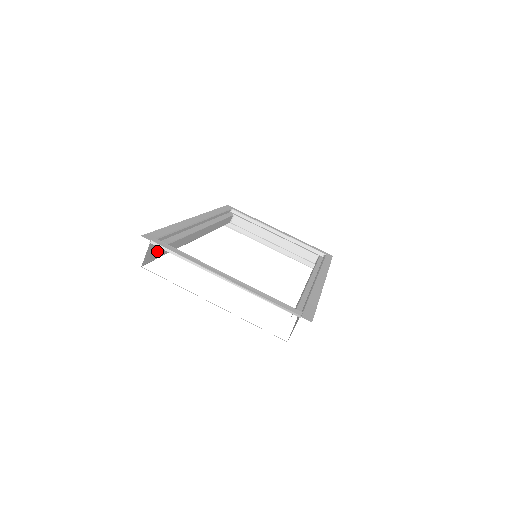
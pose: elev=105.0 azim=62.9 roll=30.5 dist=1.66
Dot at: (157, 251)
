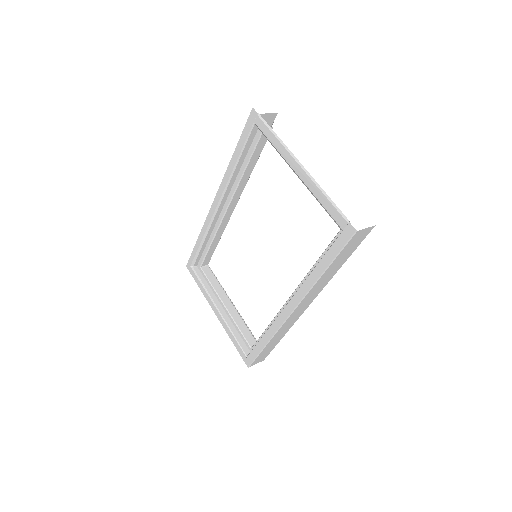
Dot at: (257, 134)
